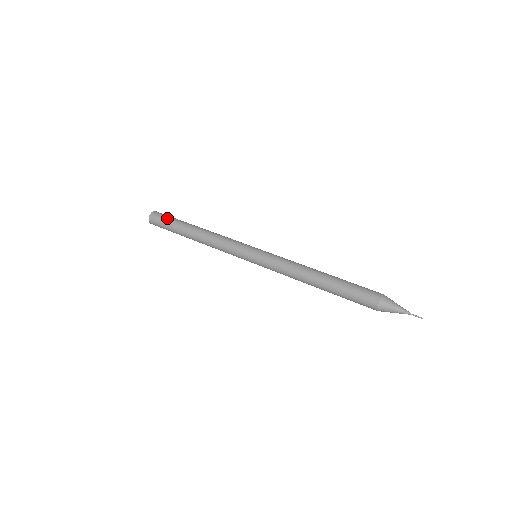
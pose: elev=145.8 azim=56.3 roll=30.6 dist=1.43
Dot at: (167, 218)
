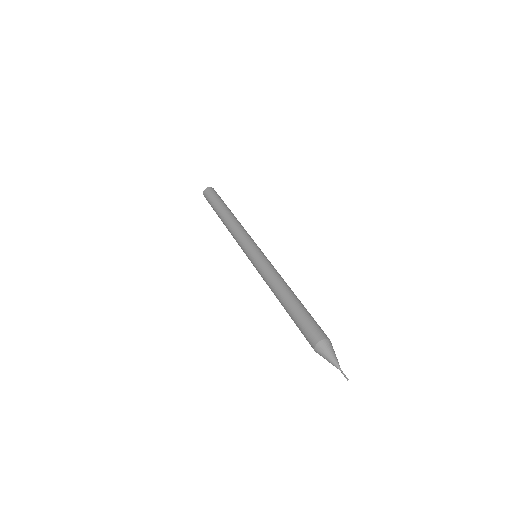
Dot at: (215, 196)
